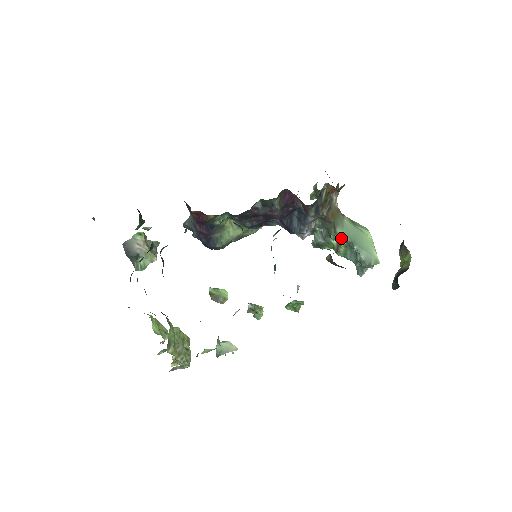
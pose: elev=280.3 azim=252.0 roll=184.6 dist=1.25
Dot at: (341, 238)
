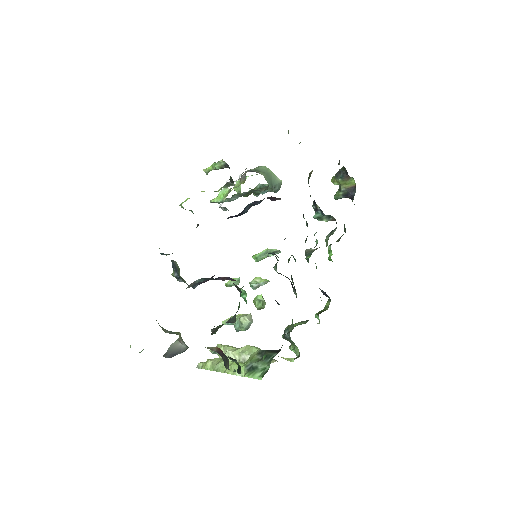
Dot at: (256, 187)
